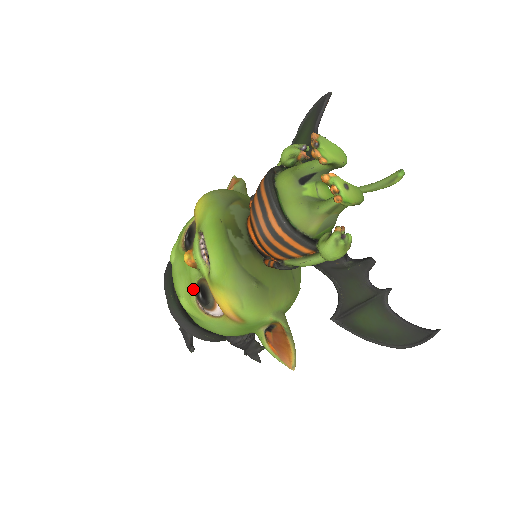
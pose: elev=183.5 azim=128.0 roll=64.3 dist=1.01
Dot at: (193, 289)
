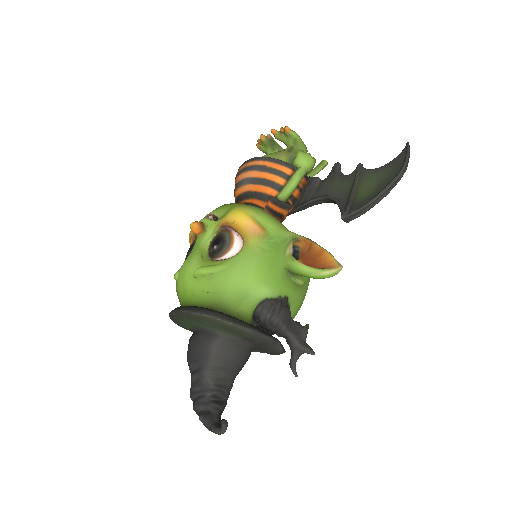
Dot at: (206, 256)
